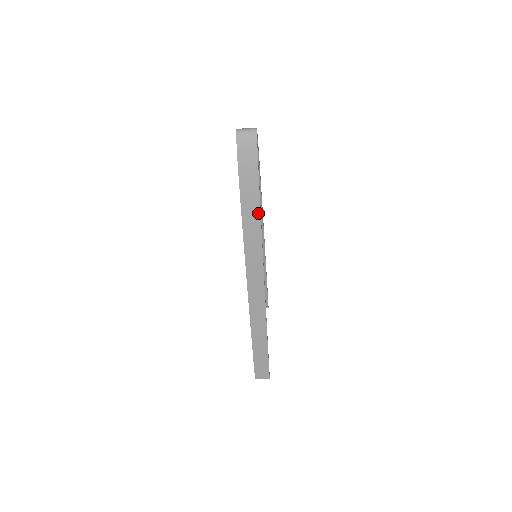
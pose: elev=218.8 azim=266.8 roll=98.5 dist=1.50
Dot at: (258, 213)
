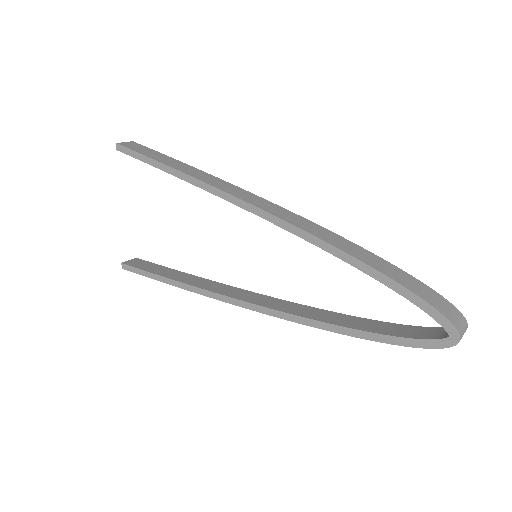
Dot at: occluded
